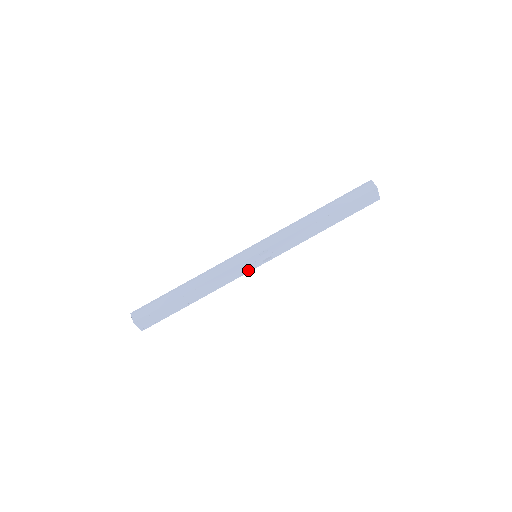
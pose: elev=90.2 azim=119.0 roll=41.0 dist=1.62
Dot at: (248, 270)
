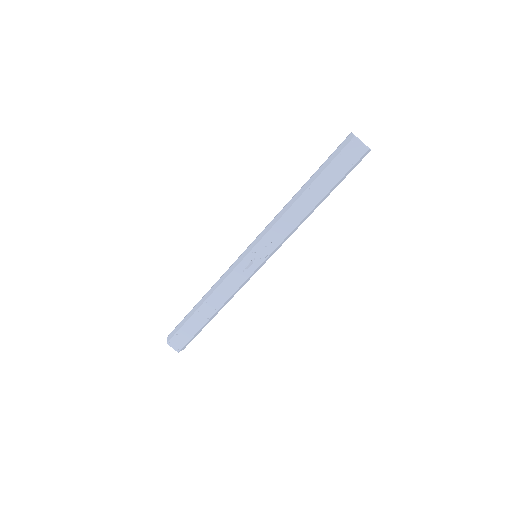
Dot at: (250, 272)
